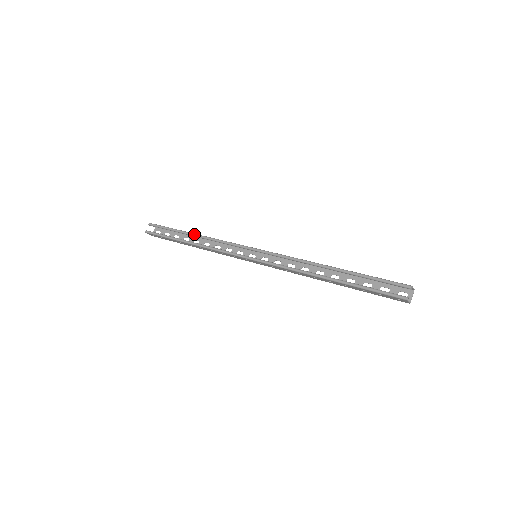
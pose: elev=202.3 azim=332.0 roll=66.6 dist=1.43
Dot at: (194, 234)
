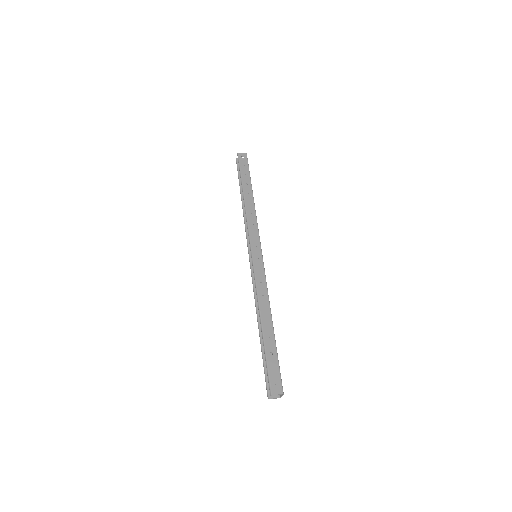
Dot at: (243, 196)
